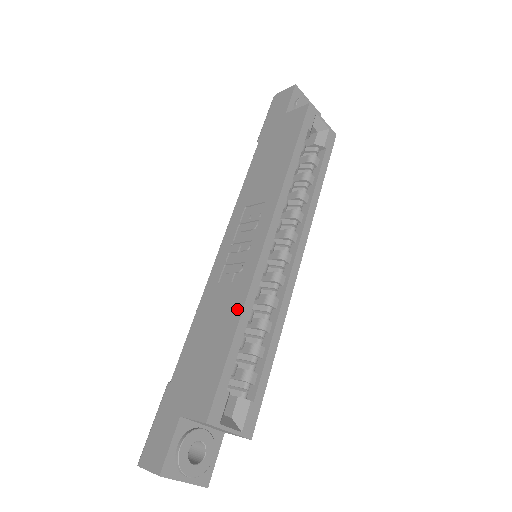
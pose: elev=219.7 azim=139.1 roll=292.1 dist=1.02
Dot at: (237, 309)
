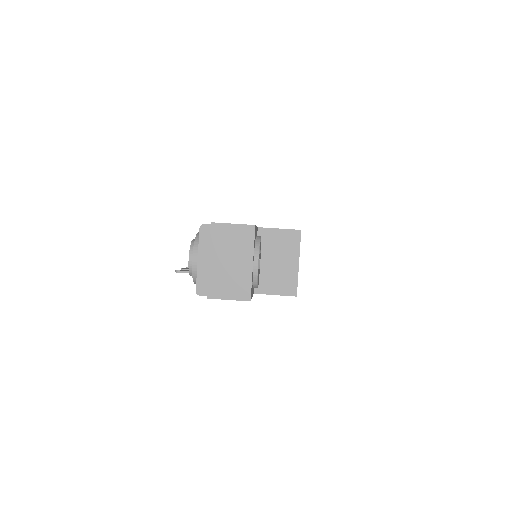
Dot at: occluded
